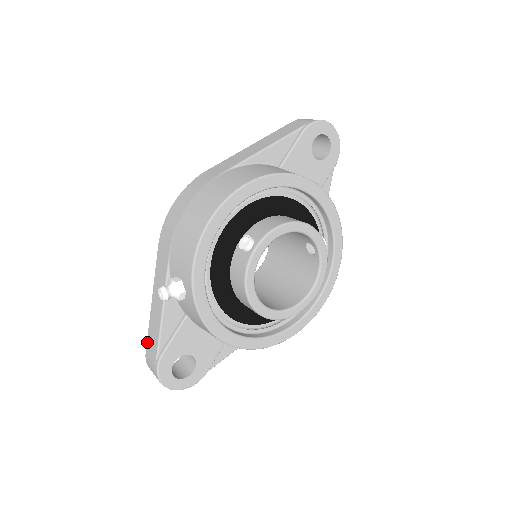
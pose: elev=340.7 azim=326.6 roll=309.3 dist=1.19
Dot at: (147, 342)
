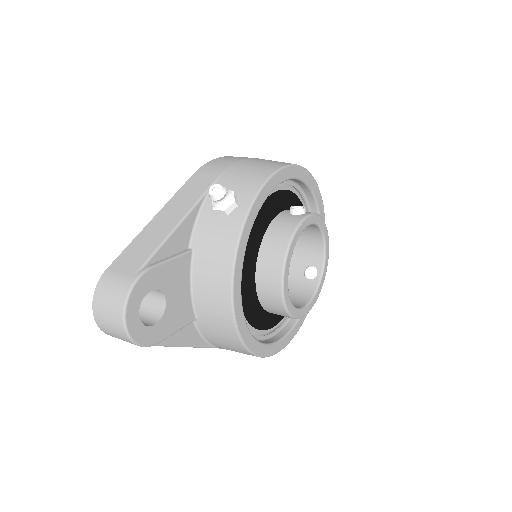
Dot at: (119, 256)
